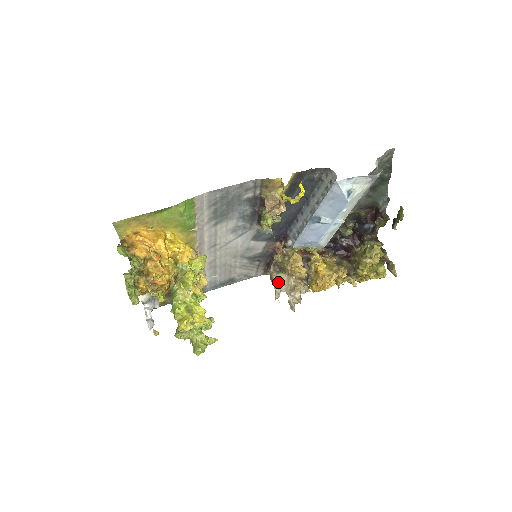
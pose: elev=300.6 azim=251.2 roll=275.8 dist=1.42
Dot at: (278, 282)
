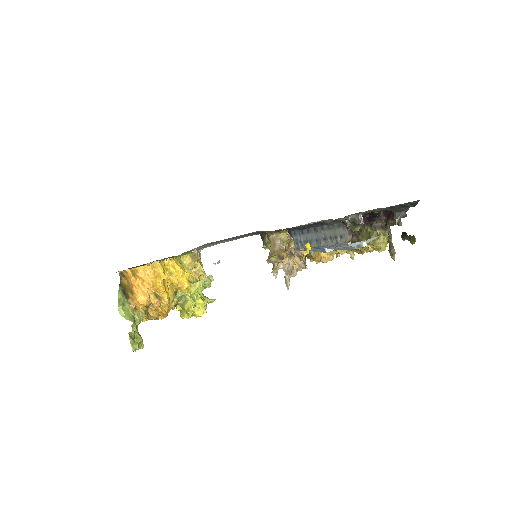
Dot at: occluded
